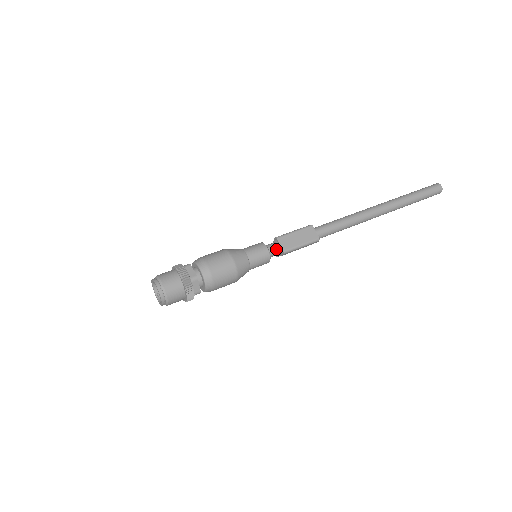
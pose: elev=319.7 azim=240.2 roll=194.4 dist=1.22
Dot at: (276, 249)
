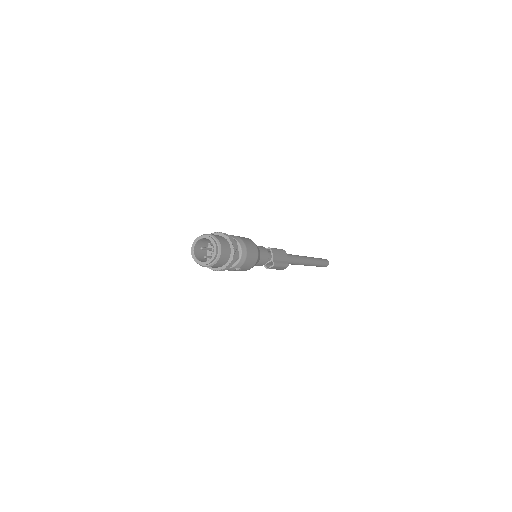
Dot at: occluded
